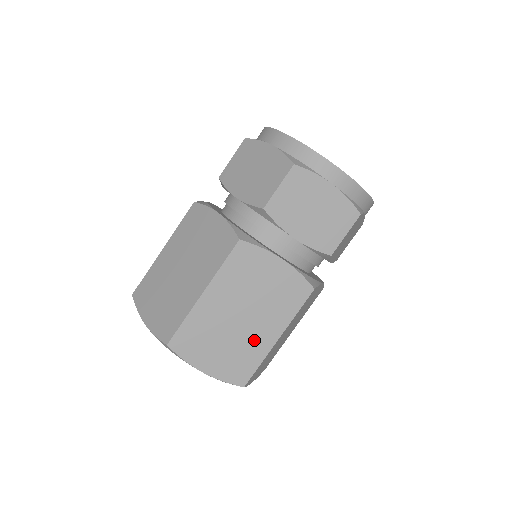
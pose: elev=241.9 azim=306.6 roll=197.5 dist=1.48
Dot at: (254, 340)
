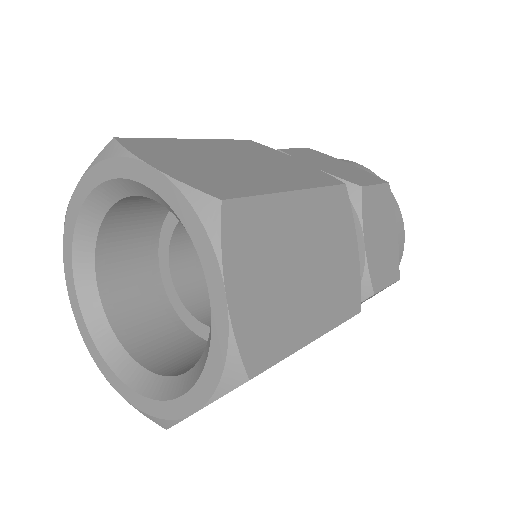
Dot at: (297, 313)
